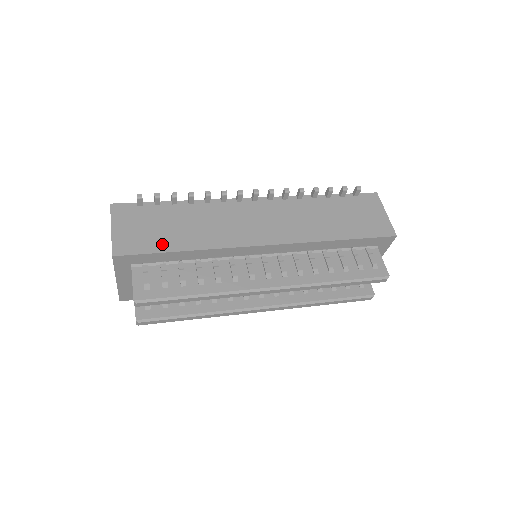
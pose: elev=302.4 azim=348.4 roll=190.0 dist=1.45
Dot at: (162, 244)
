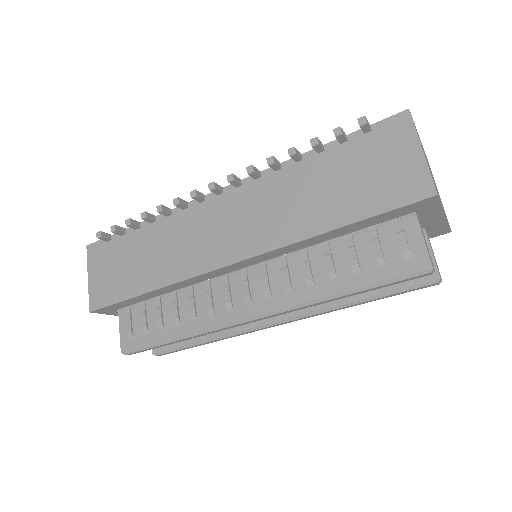
Dot at: (127, 288)
